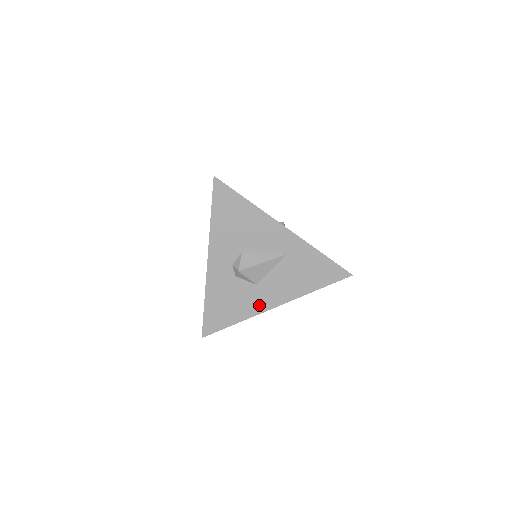
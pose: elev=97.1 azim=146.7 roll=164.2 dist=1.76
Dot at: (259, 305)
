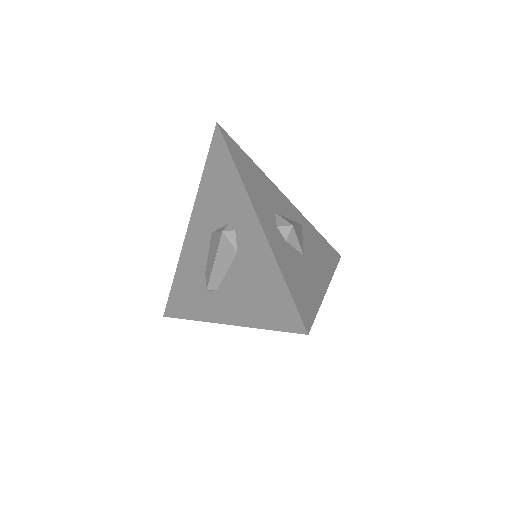
Dot at: (318, 282)
